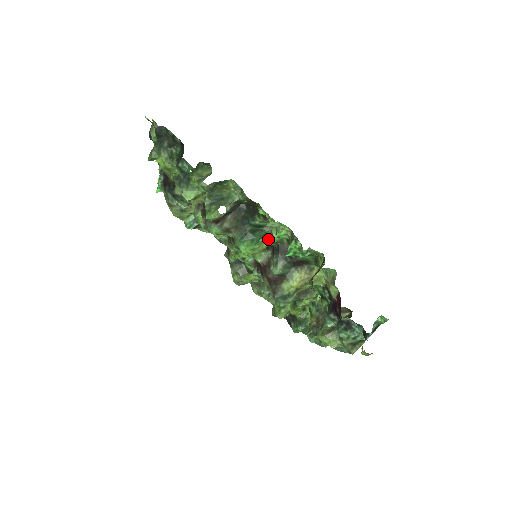
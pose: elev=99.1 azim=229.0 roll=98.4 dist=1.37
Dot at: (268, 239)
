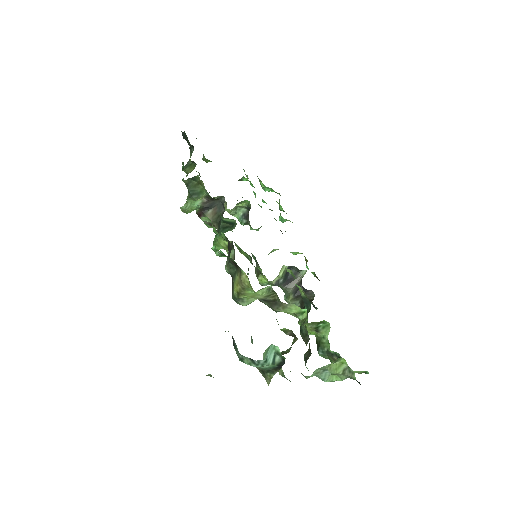
Dot at: (222, 236)
